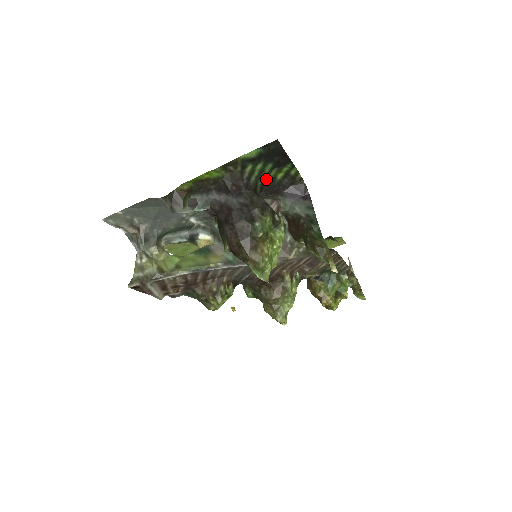
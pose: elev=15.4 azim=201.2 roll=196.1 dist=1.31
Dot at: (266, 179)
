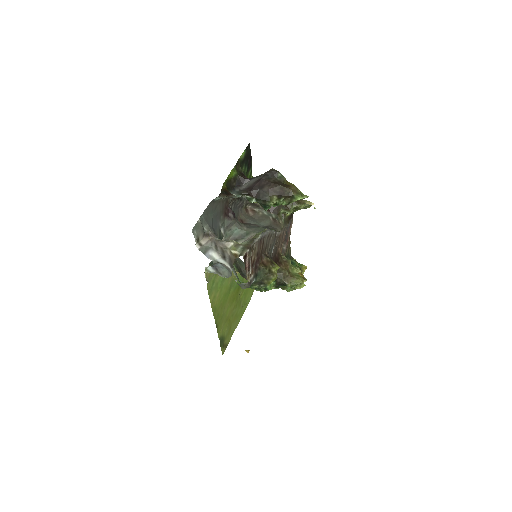
Dot at: occluded
